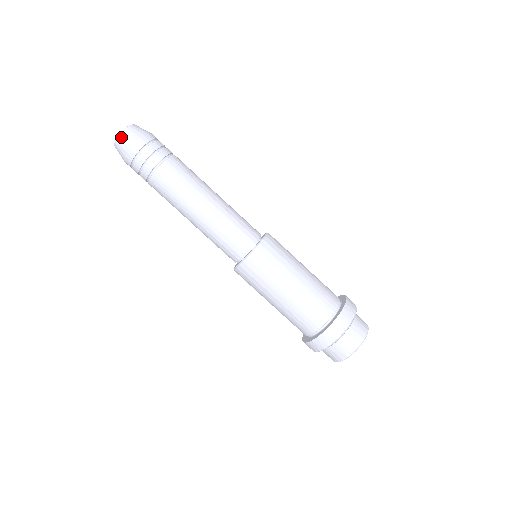
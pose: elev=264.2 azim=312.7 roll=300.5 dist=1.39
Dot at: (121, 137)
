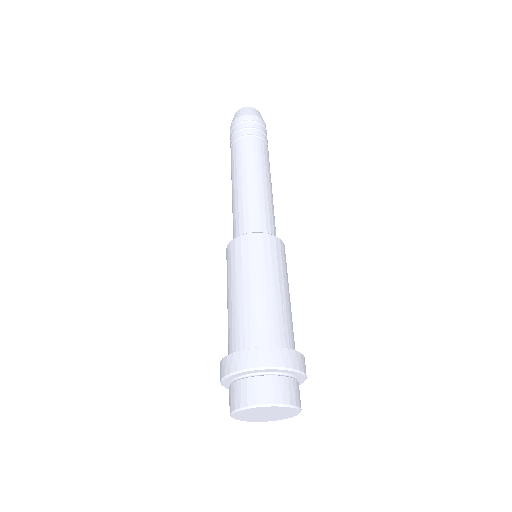
Dot at: (234, 116)
